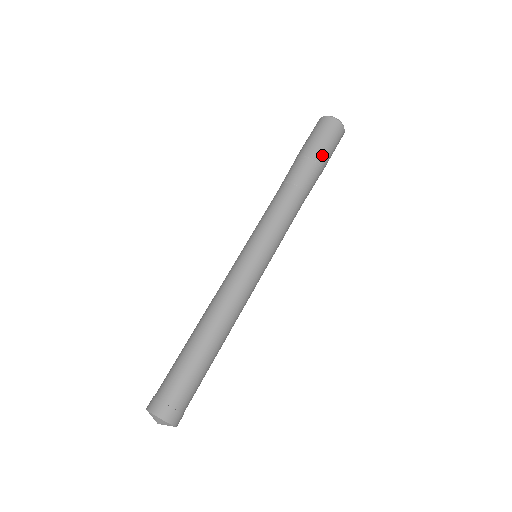
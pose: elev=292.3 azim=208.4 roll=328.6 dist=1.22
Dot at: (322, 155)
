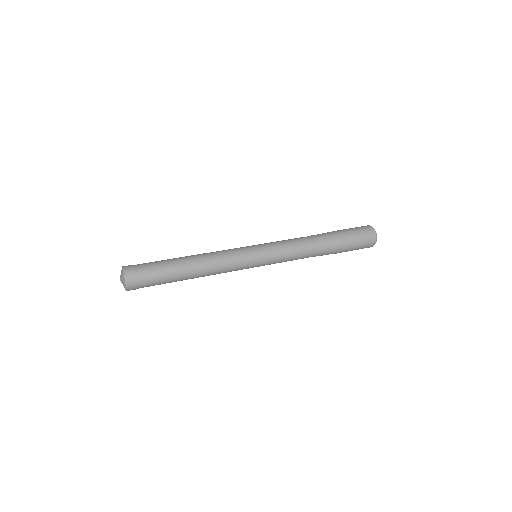
Dot at: (341, 230)
